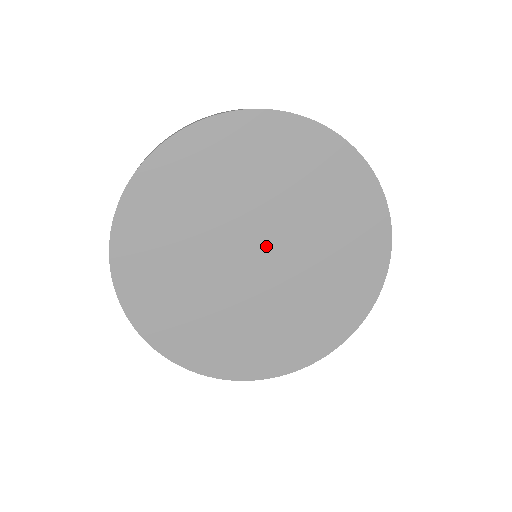
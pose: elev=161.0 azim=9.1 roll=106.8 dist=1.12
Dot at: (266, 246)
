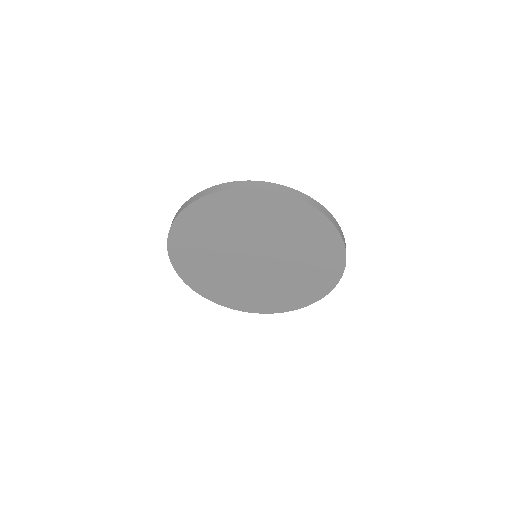
Dot at: (262, 255)
